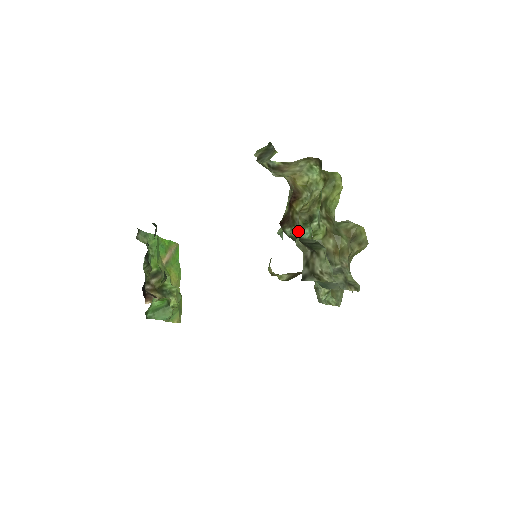
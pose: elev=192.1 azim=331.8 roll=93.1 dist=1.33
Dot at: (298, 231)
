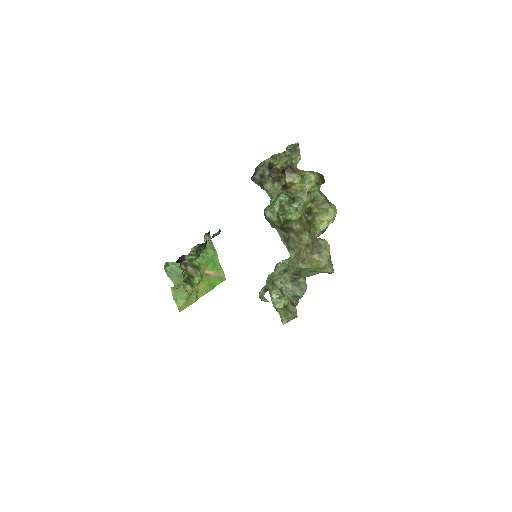
Dot at: occluded
